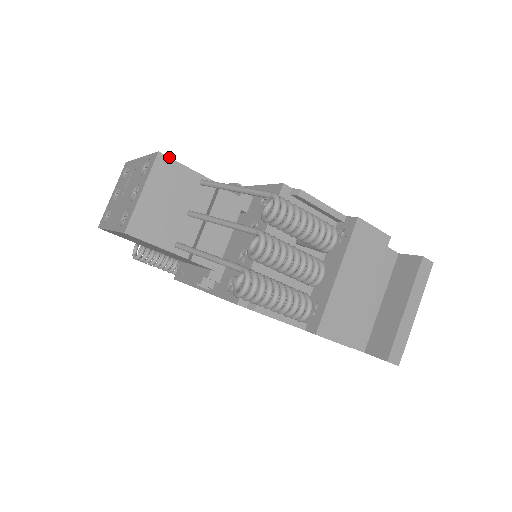
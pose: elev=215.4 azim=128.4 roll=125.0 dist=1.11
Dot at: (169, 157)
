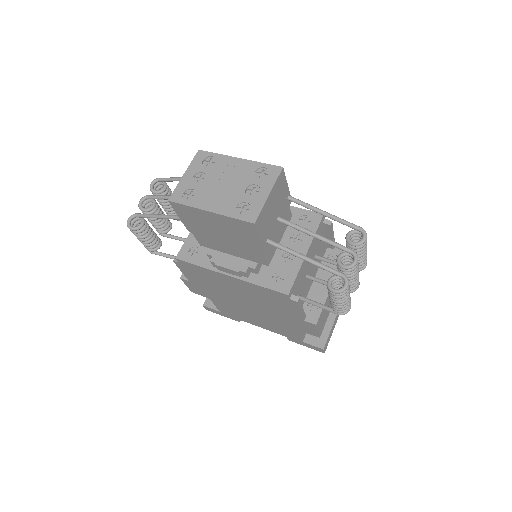
Dot at: occluded
